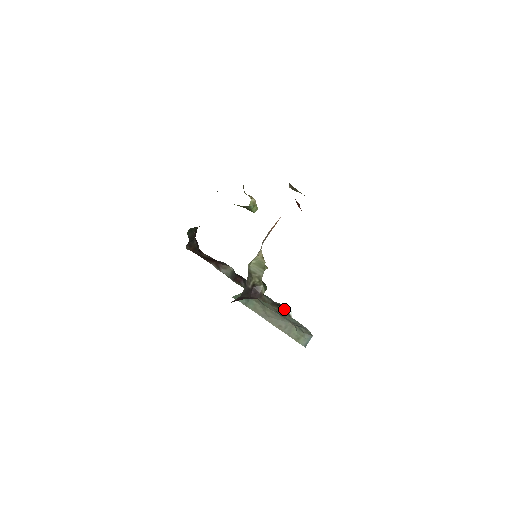
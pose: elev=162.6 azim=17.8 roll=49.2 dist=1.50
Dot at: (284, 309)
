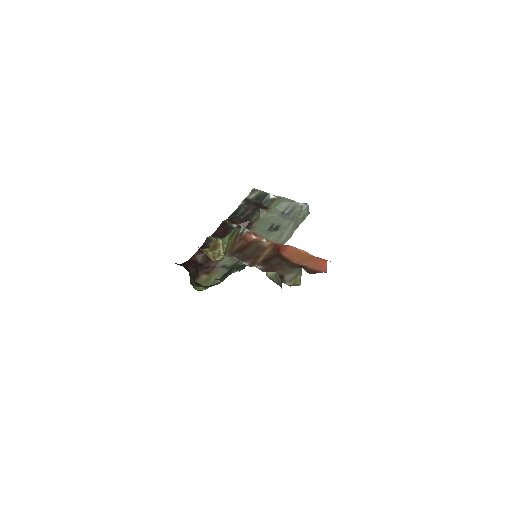
Dot at: (267, 200)
